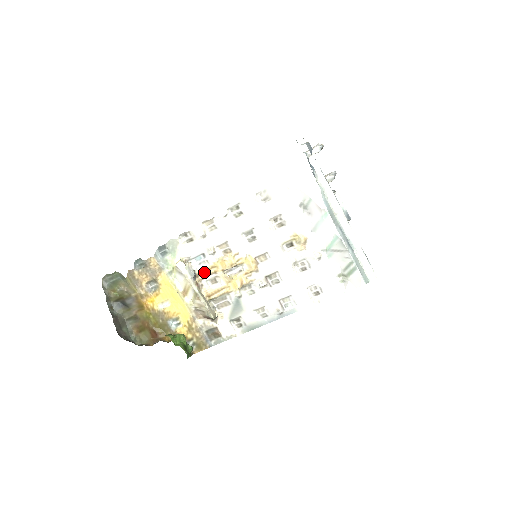
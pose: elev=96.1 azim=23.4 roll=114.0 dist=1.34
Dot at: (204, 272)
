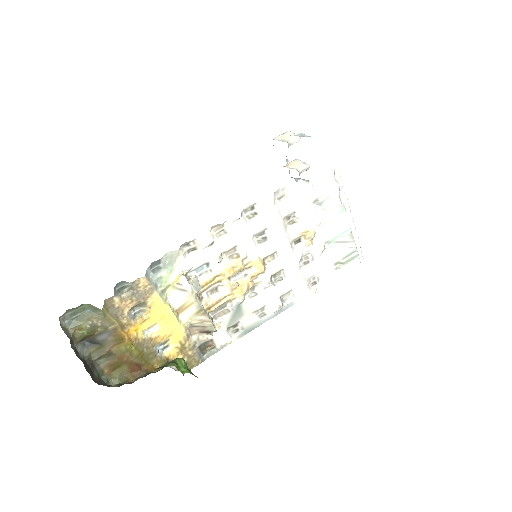
Dot at: (207, 283)
